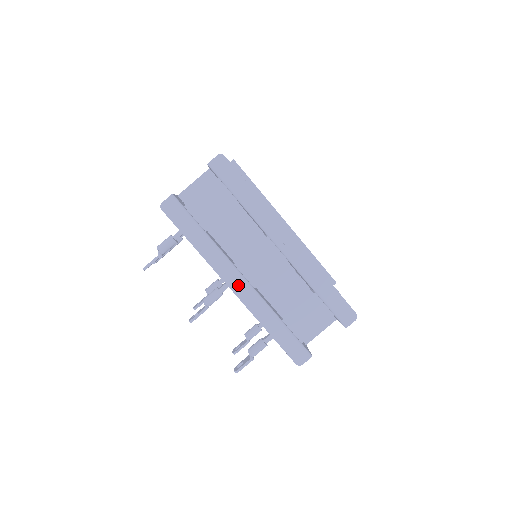
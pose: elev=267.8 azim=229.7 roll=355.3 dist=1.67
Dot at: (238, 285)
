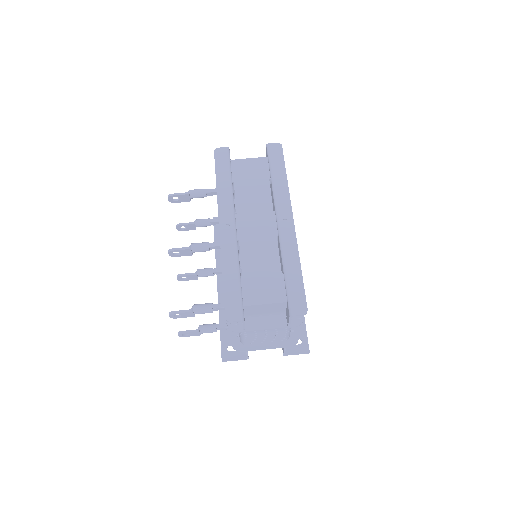
Dot at: (227, 227)
